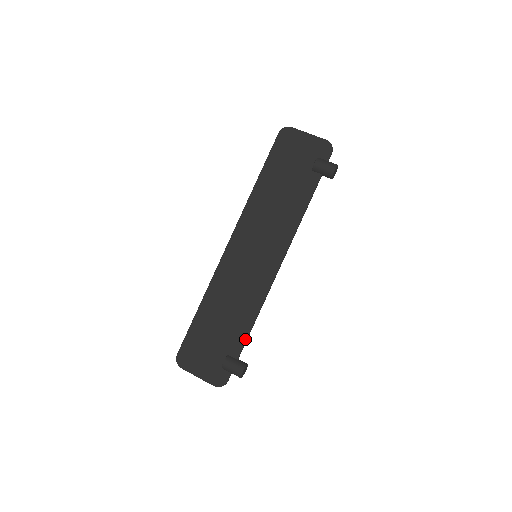
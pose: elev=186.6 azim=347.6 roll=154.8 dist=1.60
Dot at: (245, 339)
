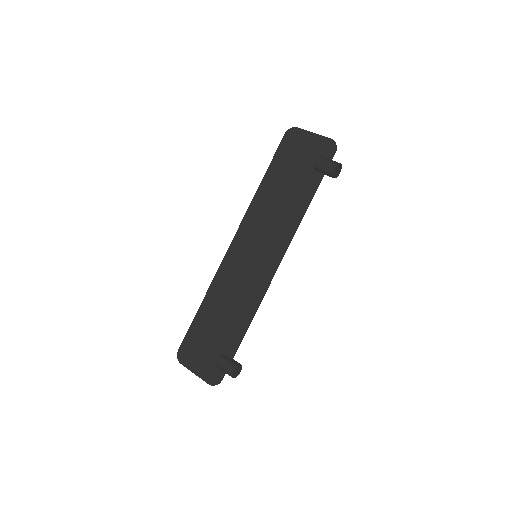
Dot at: (240, 339)
